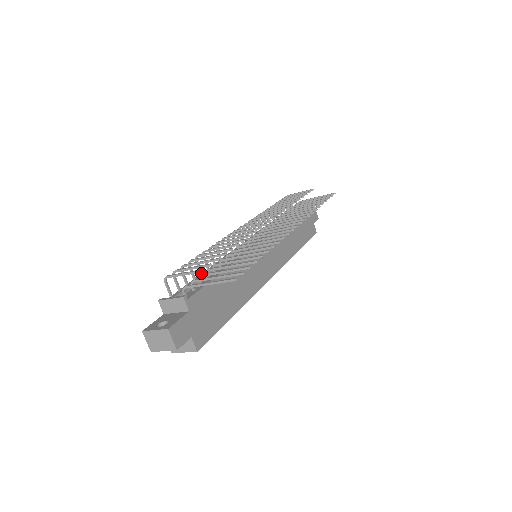
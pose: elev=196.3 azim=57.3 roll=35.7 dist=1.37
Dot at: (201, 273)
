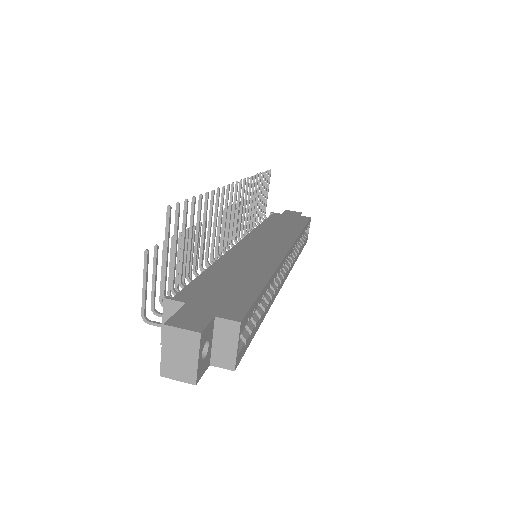
Dot at: occluded
